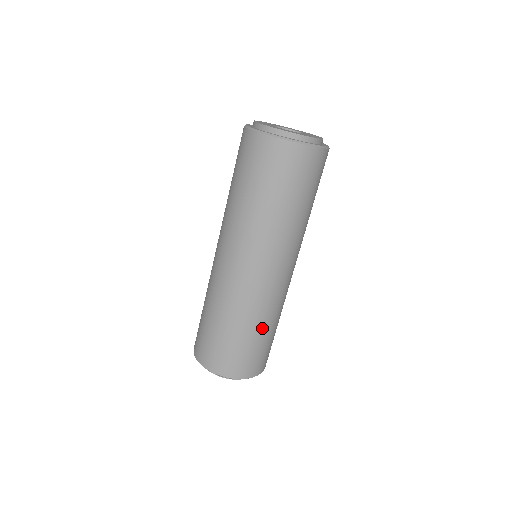
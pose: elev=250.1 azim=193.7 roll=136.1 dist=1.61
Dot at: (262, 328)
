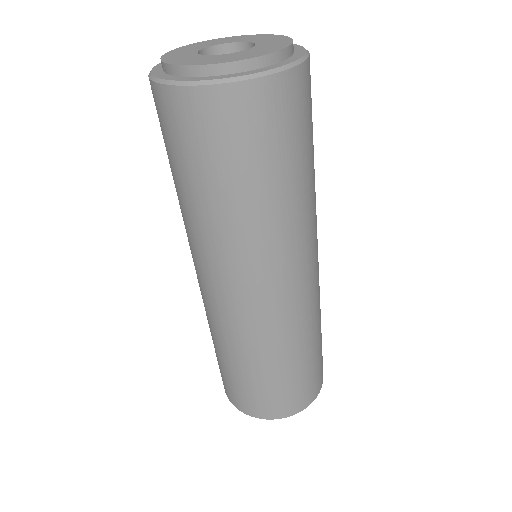
Dot at: (313, 342)
